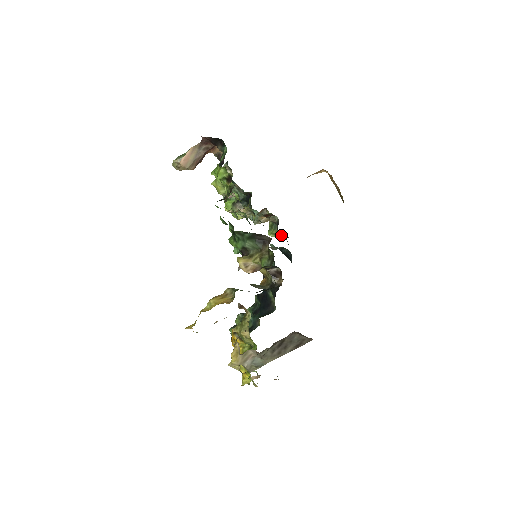
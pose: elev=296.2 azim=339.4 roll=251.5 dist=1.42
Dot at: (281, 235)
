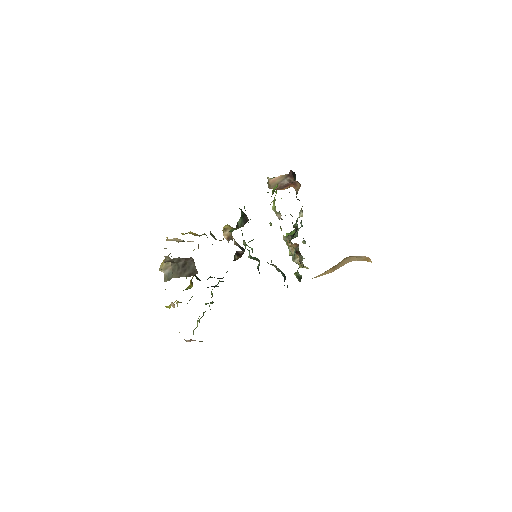
Dot at: (300, 277)
